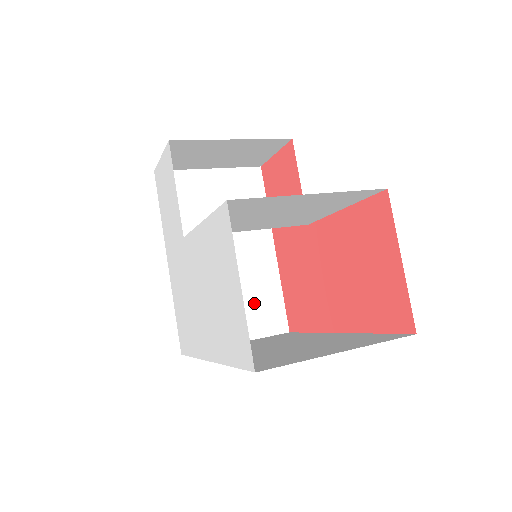
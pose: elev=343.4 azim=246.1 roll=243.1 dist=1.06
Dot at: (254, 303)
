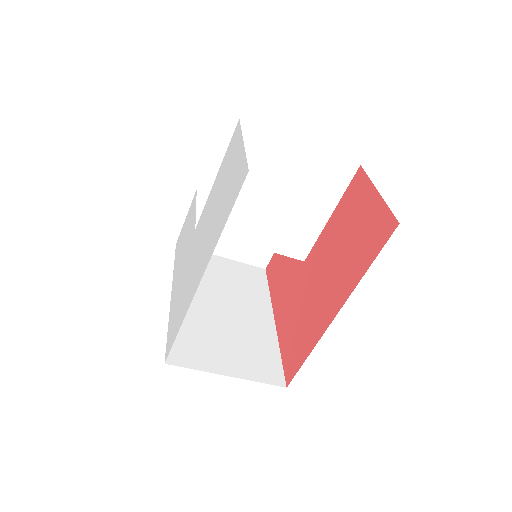
Dot at: (250, 351)
